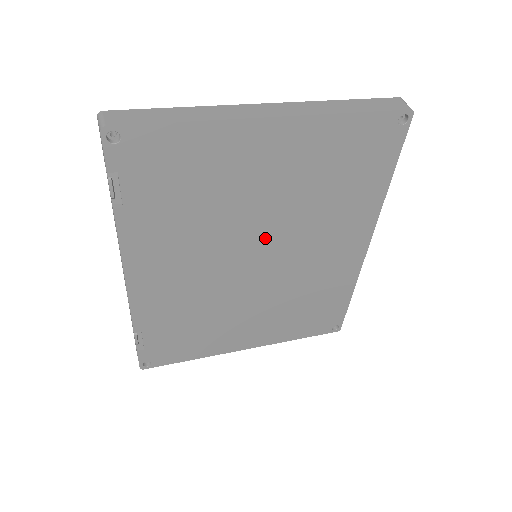
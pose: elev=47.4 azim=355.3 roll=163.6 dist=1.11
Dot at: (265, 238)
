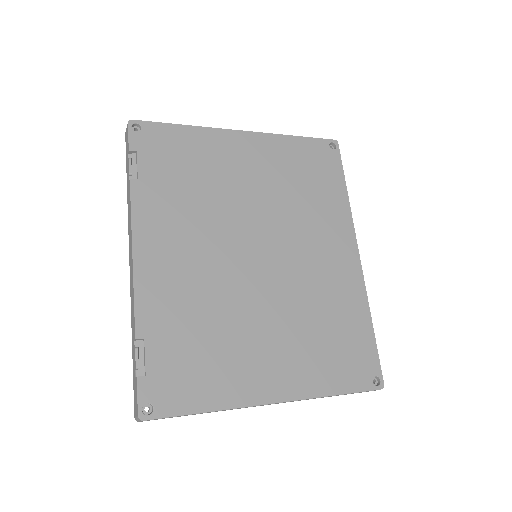
Dot at: (259, 230)
